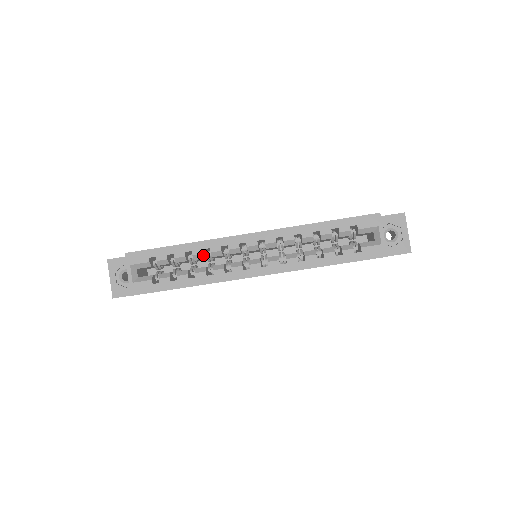
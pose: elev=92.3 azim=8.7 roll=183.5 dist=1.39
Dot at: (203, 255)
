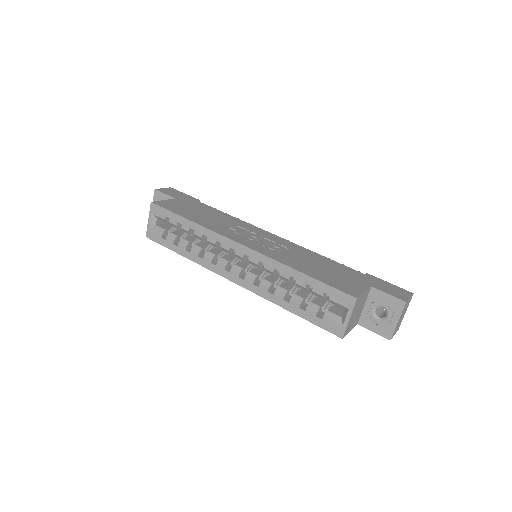
Dot at: (202, 238)
